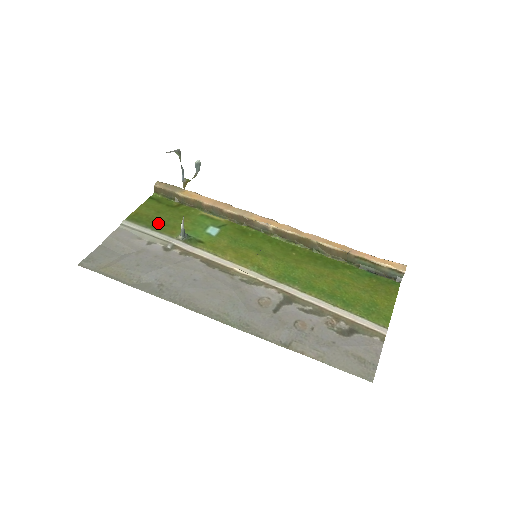
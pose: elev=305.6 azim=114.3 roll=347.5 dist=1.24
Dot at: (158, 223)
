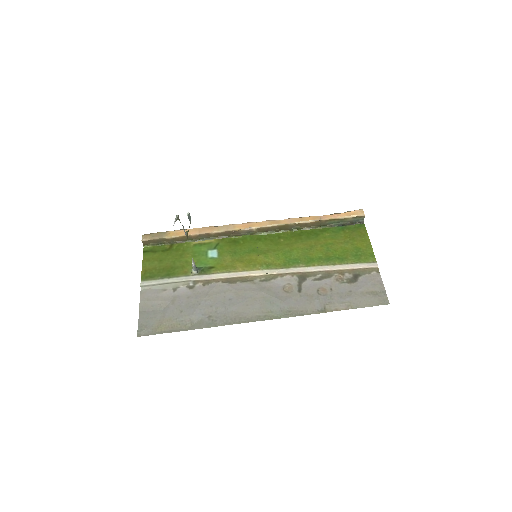
Dot at: (168, 270)
